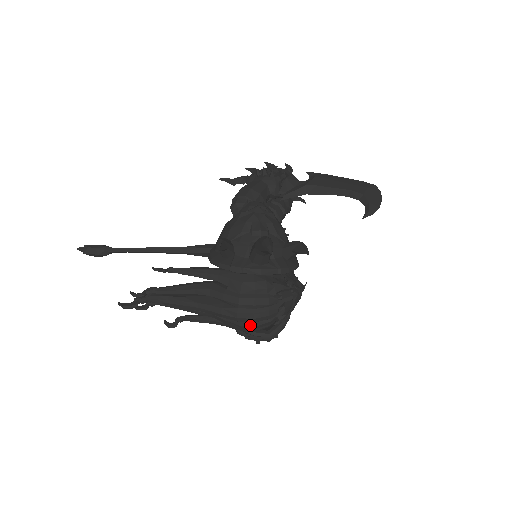
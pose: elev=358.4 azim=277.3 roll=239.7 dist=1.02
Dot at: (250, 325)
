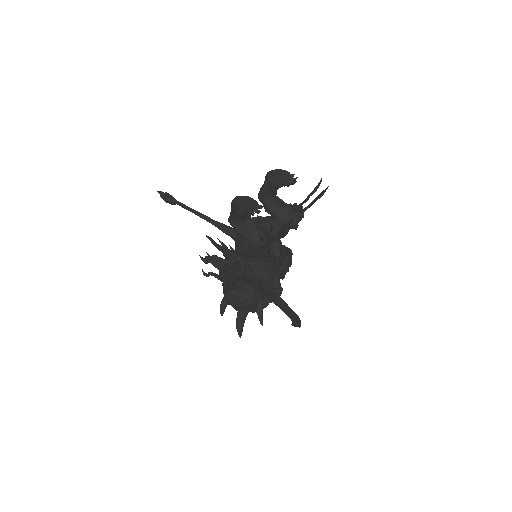
Dot at: occluded
